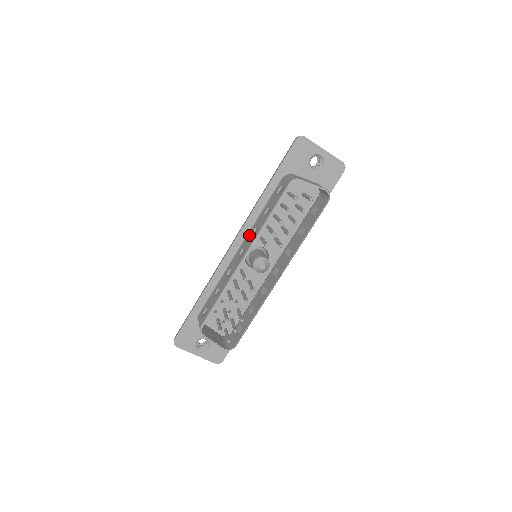
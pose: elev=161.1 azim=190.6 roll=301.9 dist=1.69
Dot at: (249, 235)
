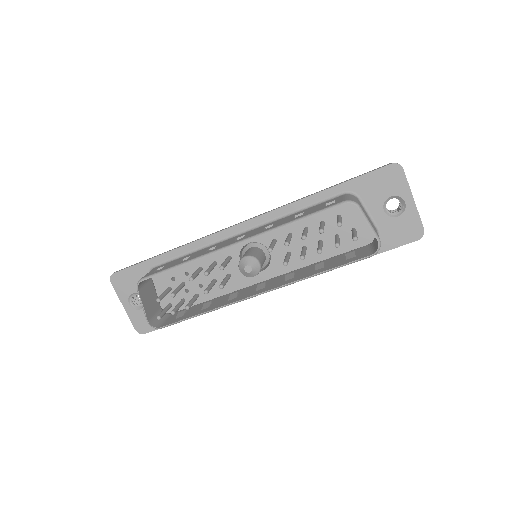
Dot at: (263, 226)
